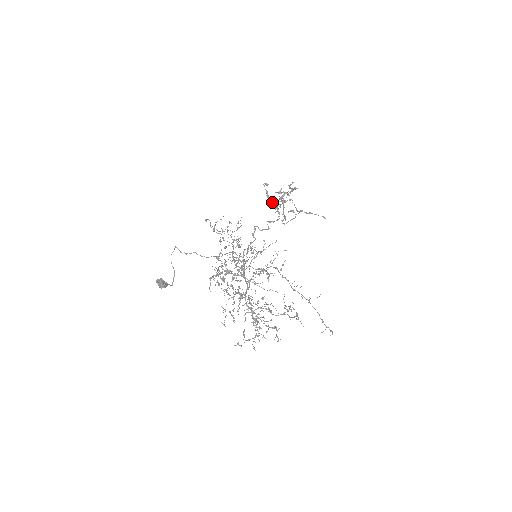
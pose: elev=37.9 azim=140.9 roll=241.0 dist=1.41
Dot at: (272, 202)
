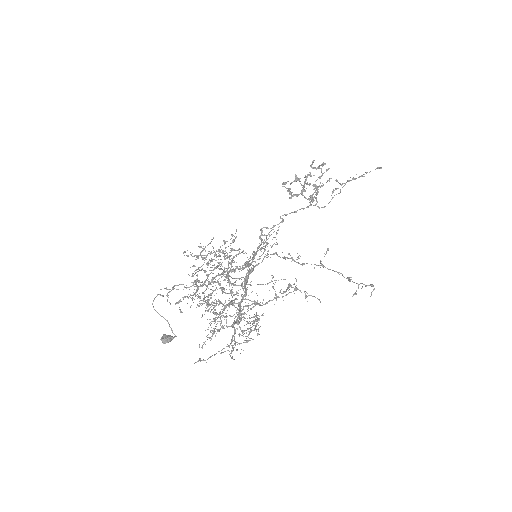
Dot at: (298, 195)
